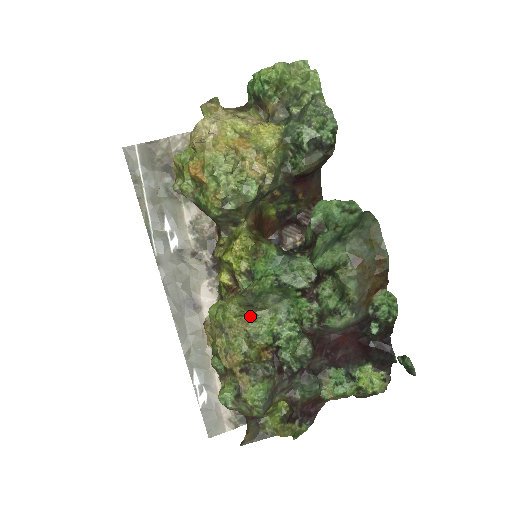
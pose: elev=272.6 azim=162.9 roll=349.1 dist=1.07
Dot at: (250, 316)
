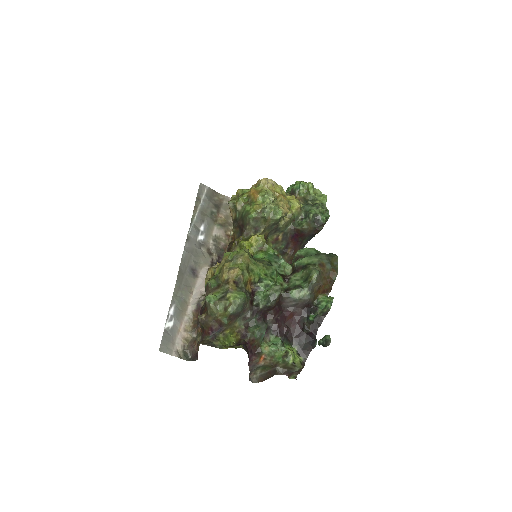
Dot at: (253, 260)
